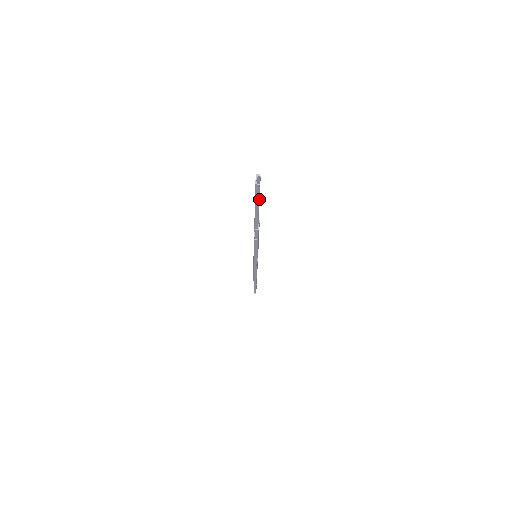
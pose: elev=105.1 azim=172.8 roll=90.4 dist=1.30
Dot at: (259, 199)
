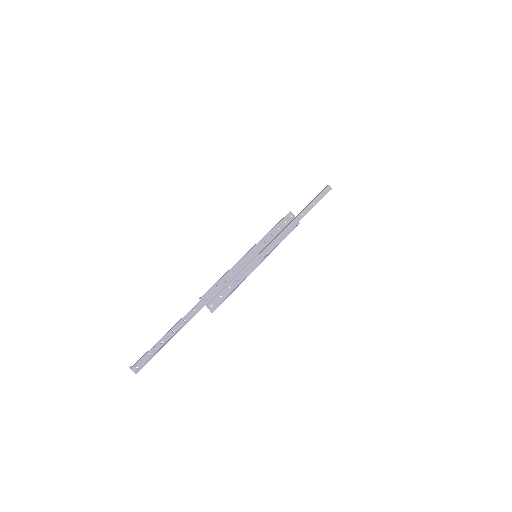
Dot at: (164, 336)
